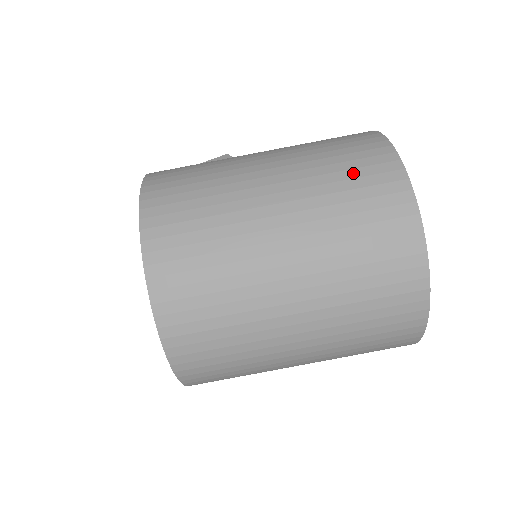
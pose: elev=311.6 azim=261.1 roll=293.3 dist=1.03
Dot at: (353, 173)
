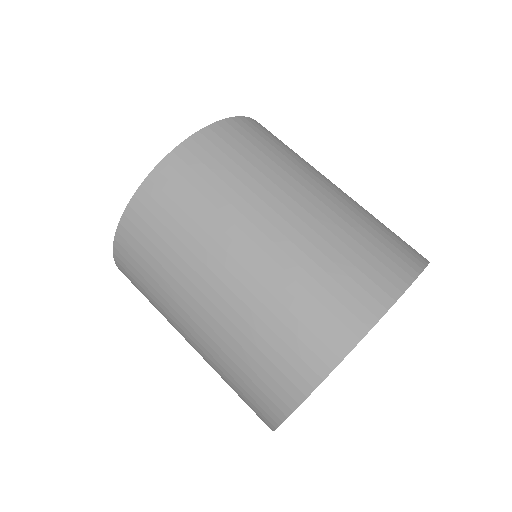
Dot at: (389, 234)
